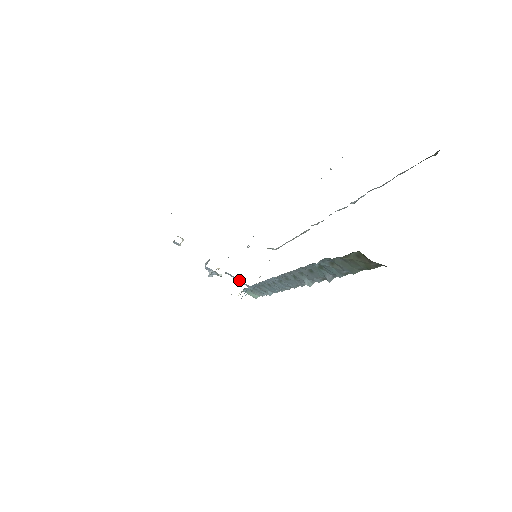
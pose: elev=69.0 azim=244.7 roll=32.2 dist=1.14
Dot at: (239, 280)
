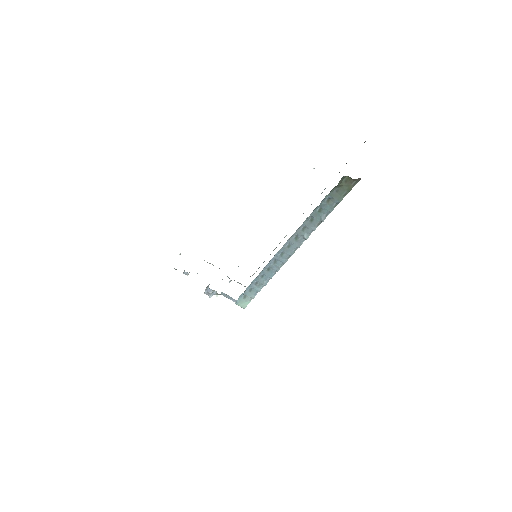
Dot at: (231, 298)
